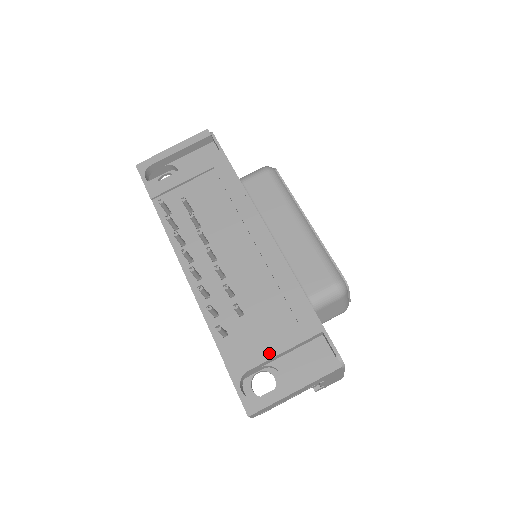
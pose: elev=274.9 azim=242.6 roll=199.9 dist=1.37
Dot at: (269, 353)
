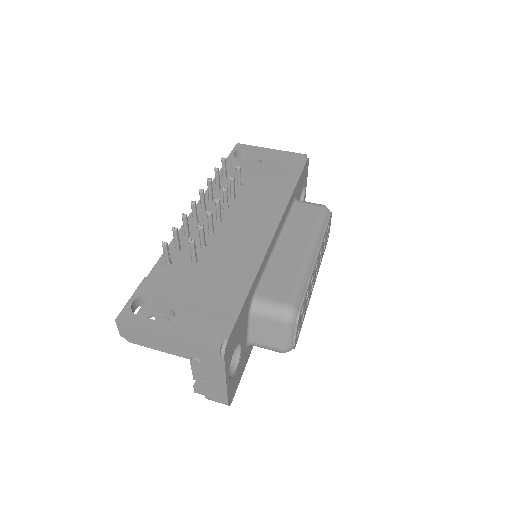
Dot at: (181, 296)
